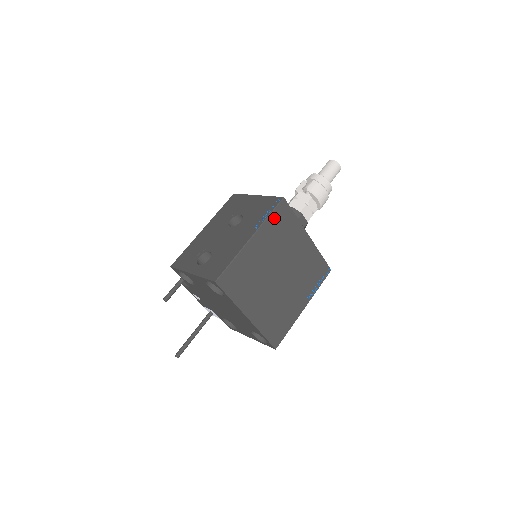
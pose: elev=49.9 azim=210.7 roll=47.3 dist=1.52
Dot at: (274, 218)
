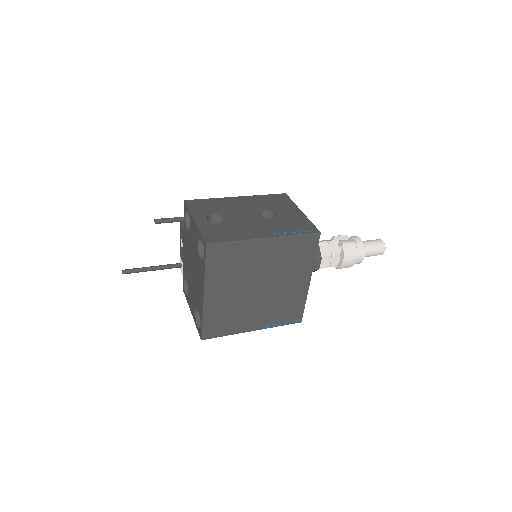
Dot at: (298, 241)
